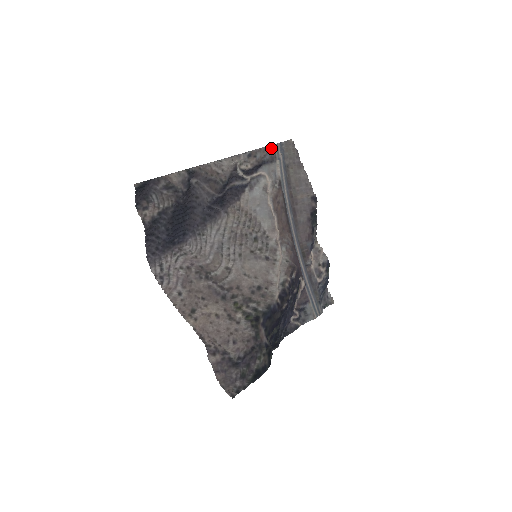
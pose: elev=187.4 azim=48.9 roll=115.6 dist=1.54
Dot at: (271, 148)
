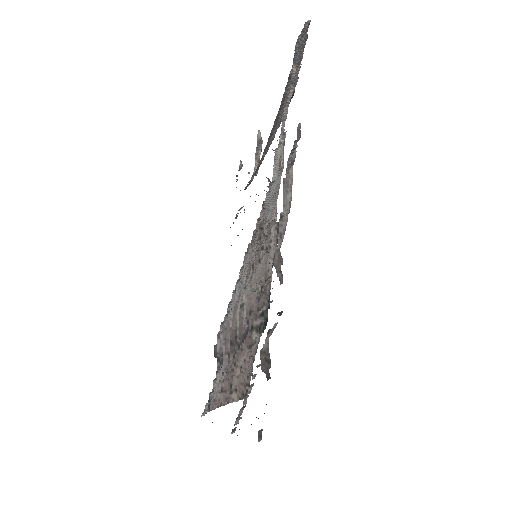
Dot at: occluded
